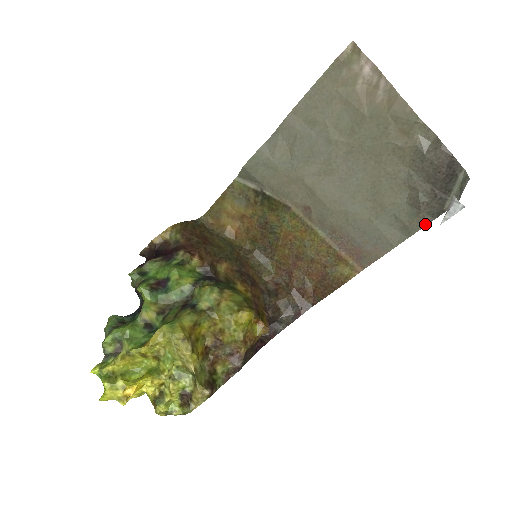
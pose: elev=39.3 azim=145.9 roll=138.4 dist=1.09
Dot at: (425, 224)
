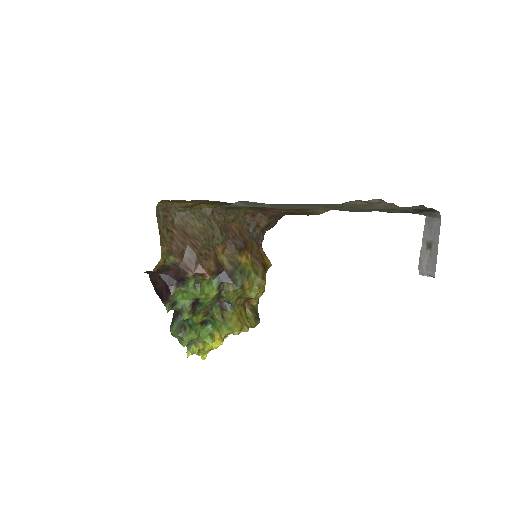
Dot at: occluded
